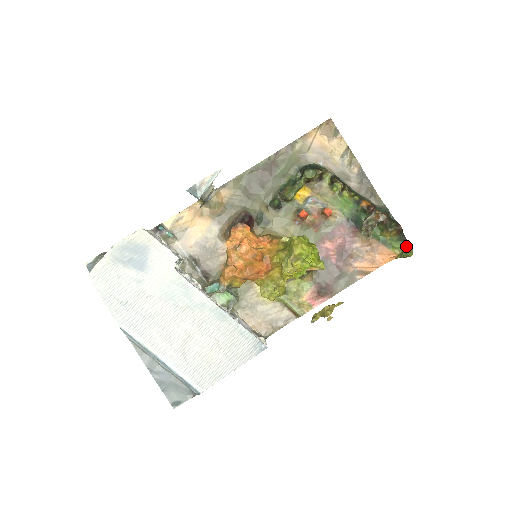
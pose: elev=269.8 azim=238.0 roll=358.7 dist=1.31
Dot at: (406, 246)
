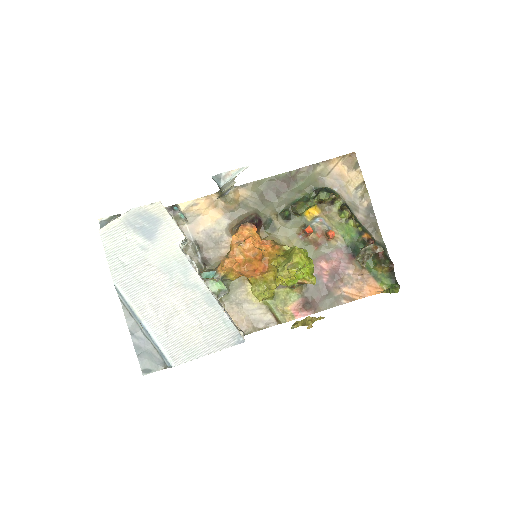
Dot at: (394, 284)
